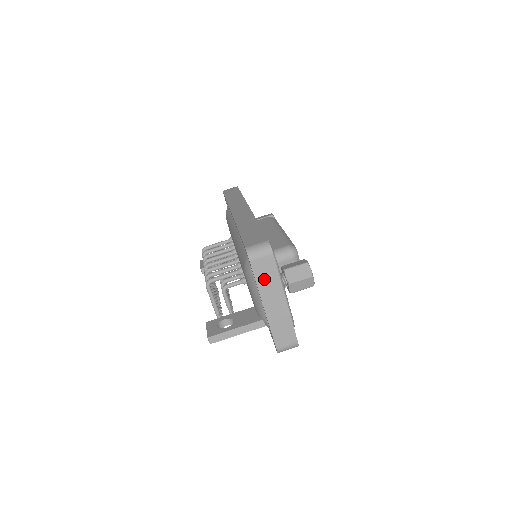
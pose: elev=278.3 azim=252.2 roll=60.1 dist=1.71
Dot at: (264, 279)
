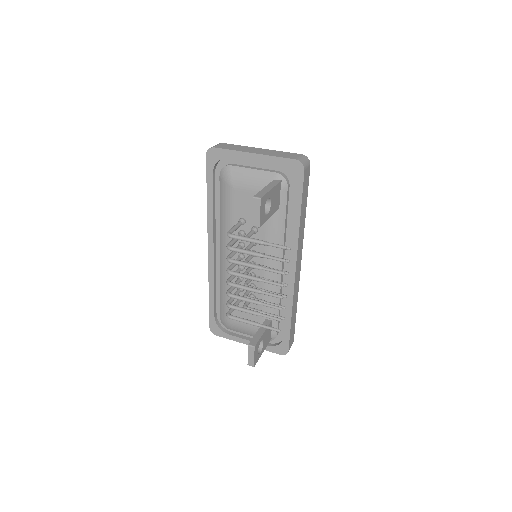
Dot at: (234, 148)
